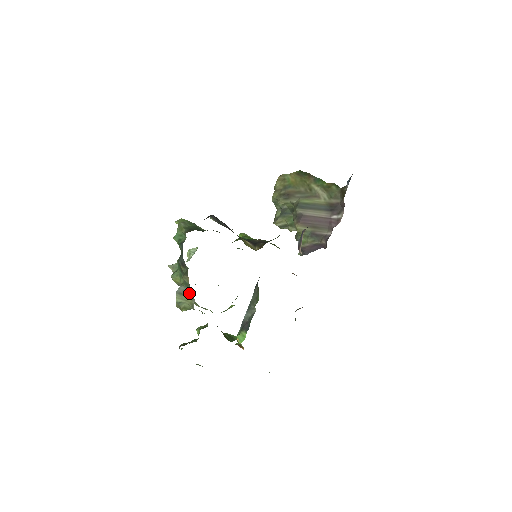
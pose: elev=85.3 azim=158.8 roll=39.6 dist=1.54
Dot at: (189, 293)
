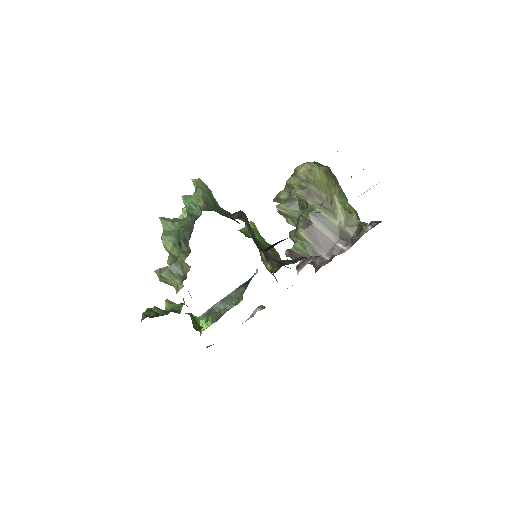
Dot at: (180, 276)
